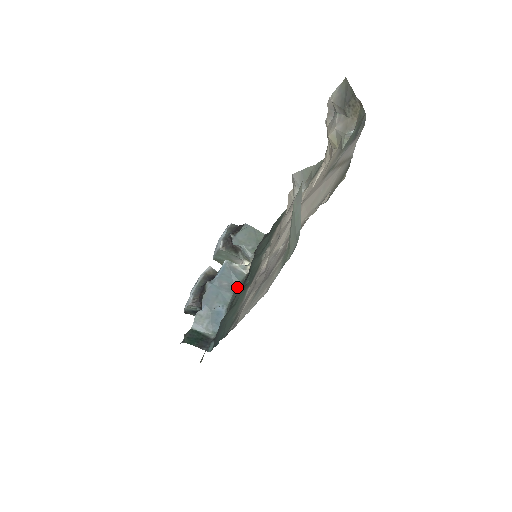
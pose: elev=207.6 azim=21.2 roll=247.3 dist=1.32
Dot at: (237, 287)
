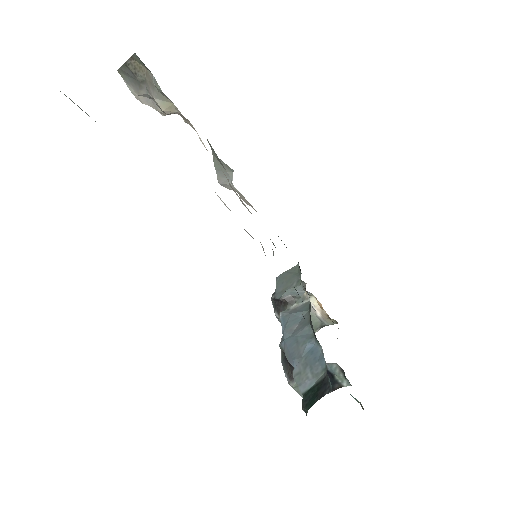
Dot at: (309, 316)
